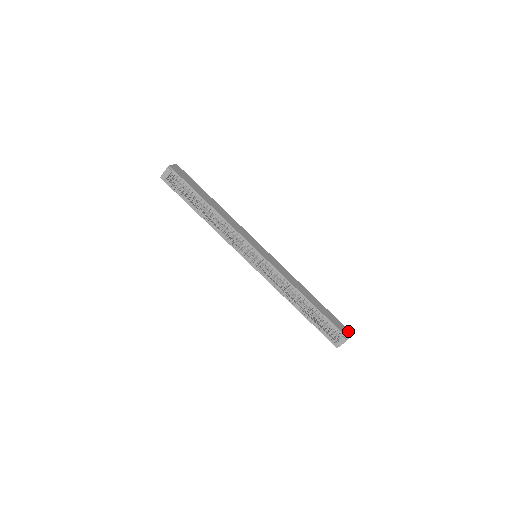
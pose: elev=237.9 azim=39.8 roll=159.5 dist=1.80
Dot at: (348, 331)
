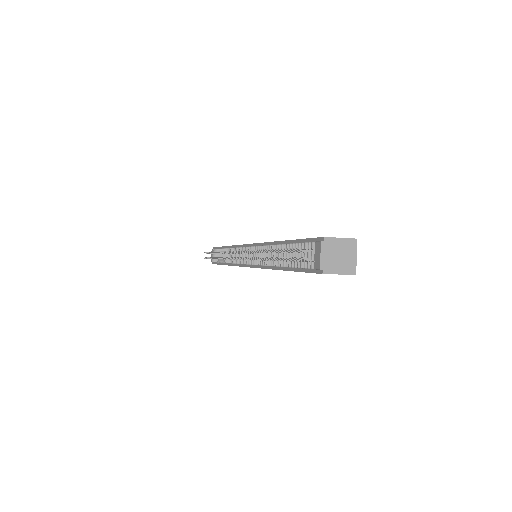
Dot at: (348, 238)
